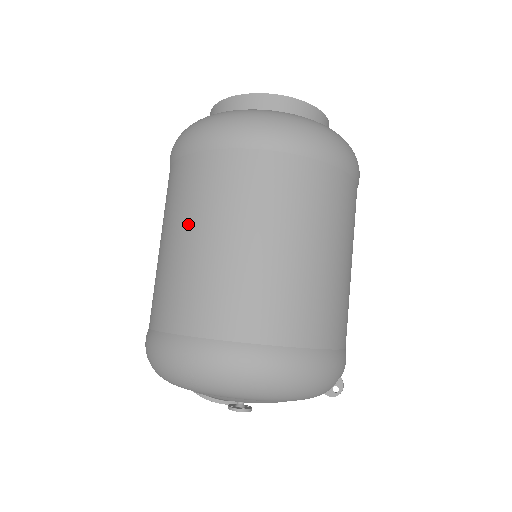
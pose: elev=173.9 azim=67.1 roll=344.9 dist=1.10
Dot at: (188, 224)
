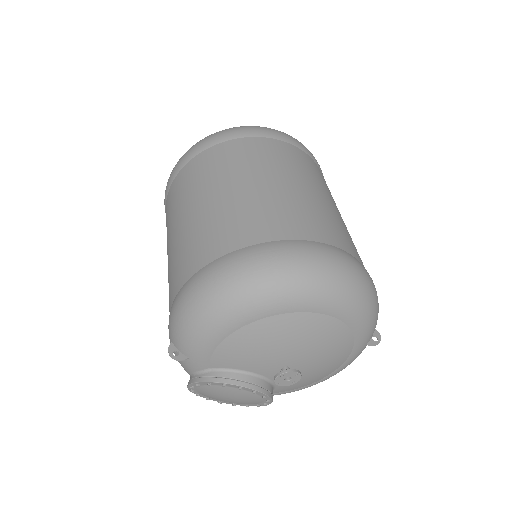
Dot at: (241, 175)
